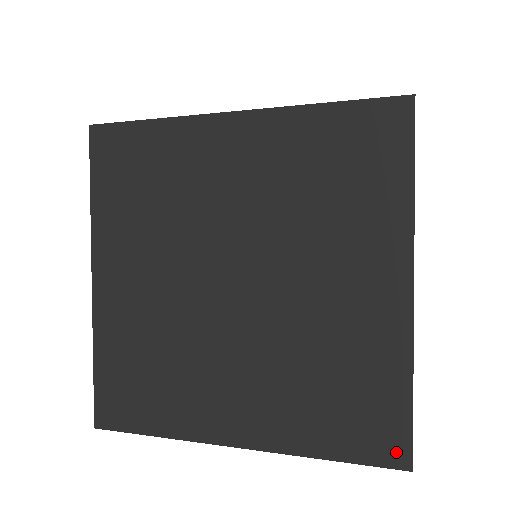
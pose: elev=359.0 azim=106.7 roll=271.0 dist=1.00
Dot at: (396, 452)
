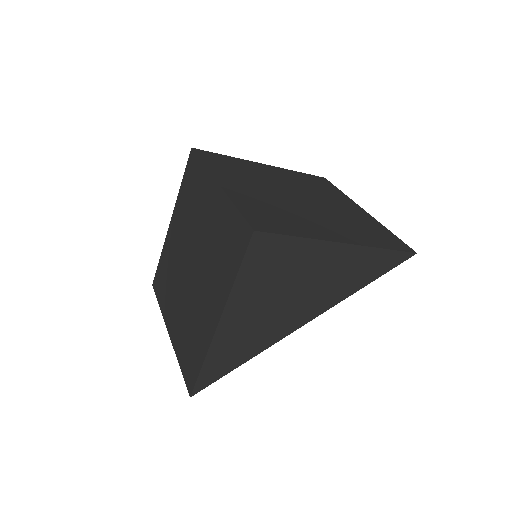
Dot at: (190, 385)
